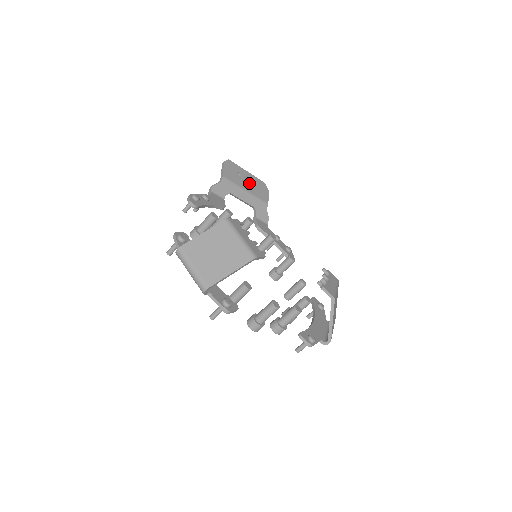
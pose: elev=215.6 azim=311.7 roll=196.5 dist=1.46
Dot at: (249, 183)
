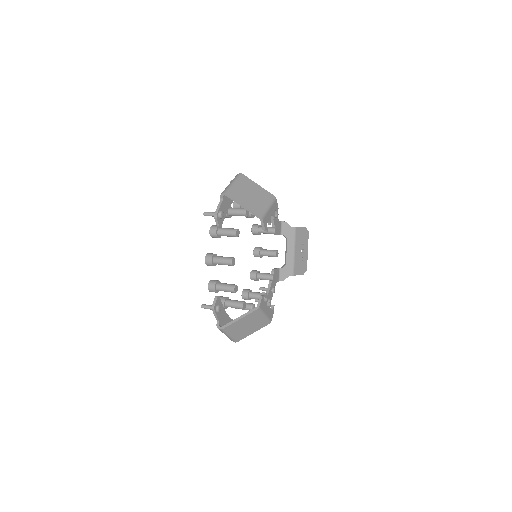
Dot at: (301, 254)
